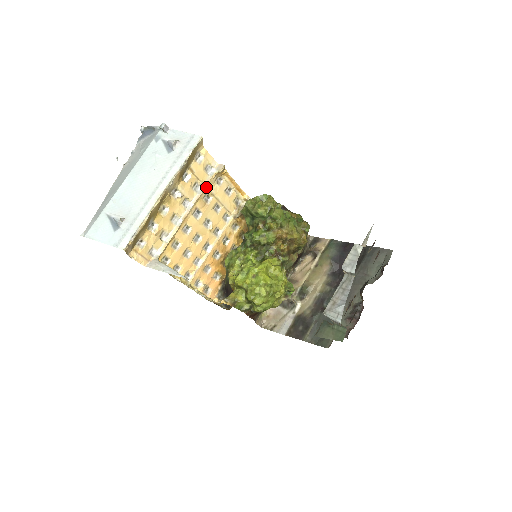
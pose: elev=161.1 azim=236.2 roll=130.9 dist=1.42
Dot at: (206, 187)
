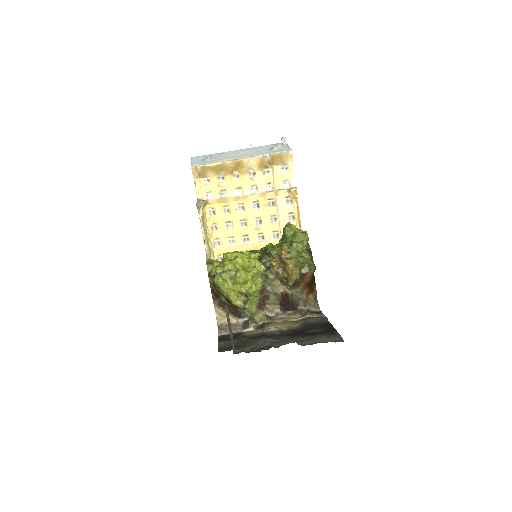
Dot at: (275, 193)
